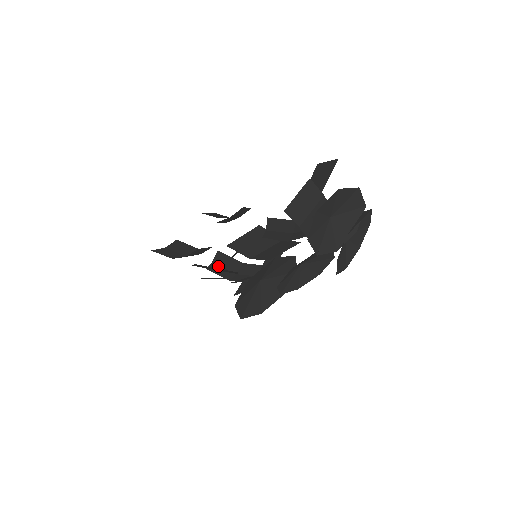
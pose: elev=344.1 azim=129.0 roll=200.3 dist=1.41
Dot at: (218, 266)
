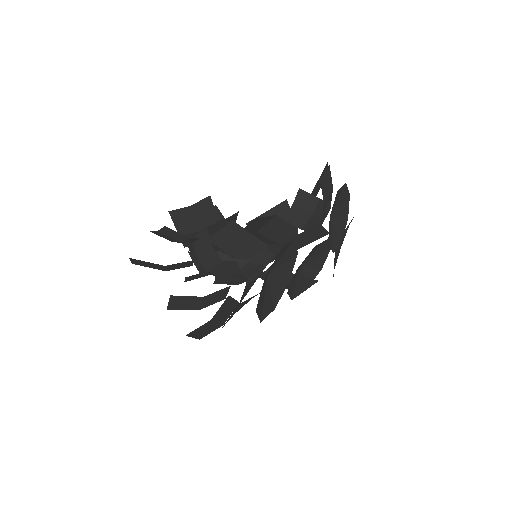
Dot at: (231, 249)
